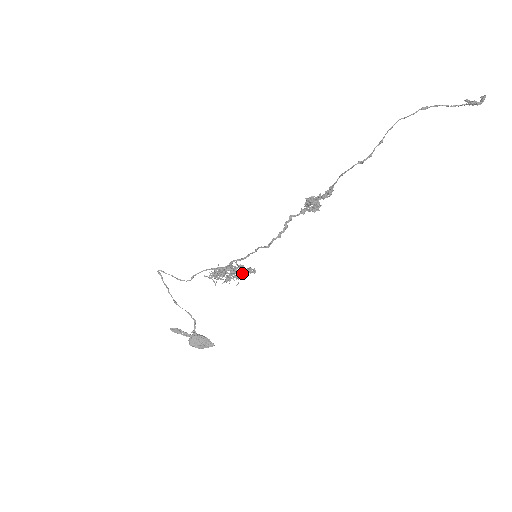
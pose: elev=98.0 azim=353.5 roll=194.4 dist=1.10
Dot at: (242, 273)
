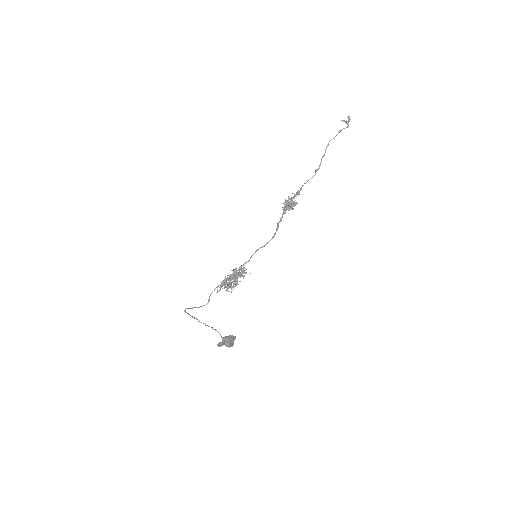
Dot at: (246, 273)
